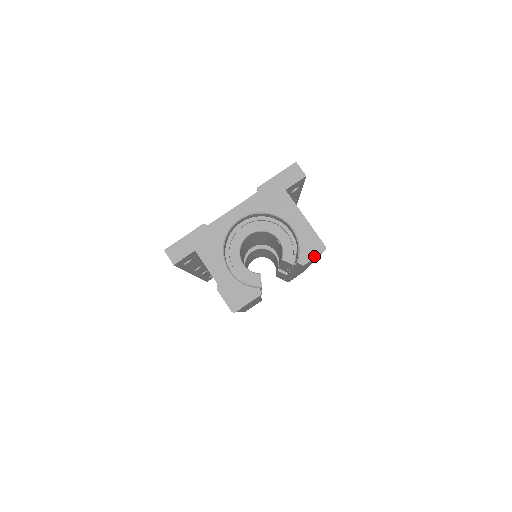
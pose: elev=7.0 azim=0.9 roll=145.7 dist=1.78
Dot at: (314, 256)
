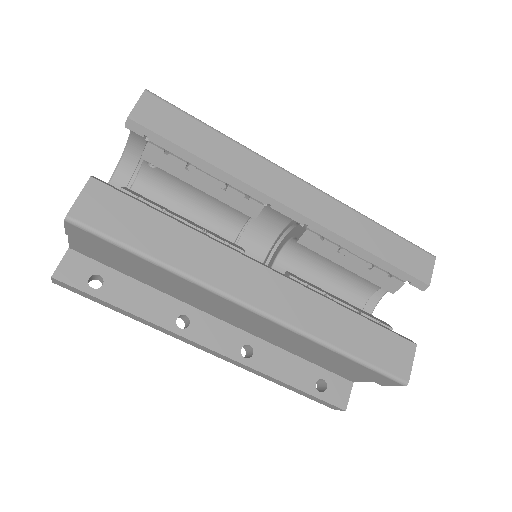
Dot at: (136, 104)
